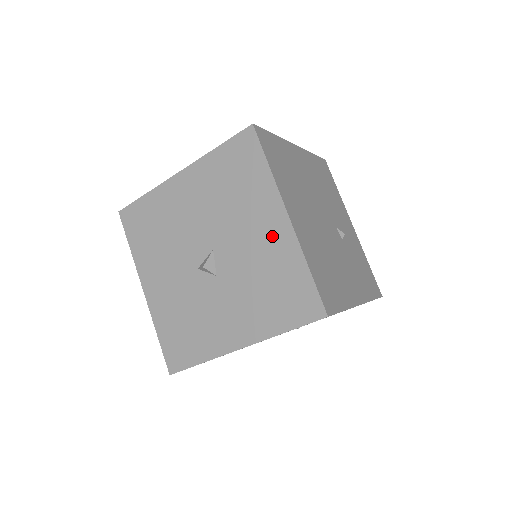
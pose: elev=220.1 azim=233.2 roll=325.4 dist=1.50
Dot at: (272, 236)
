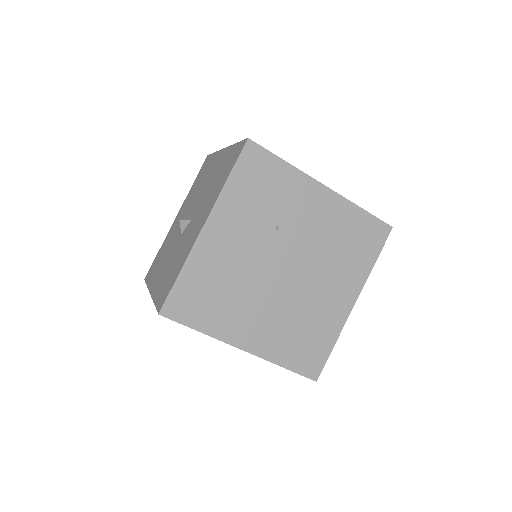
Dot at: (217, 164)
